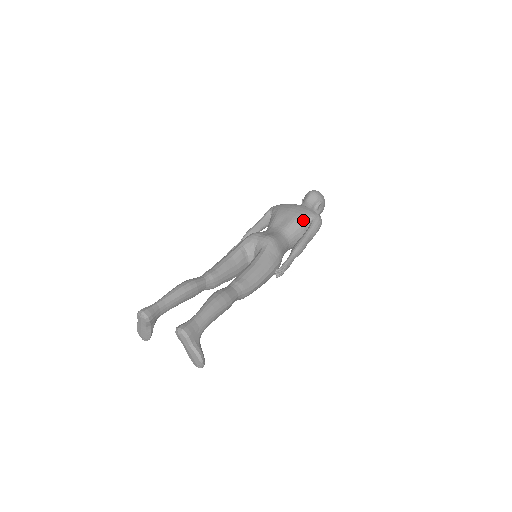
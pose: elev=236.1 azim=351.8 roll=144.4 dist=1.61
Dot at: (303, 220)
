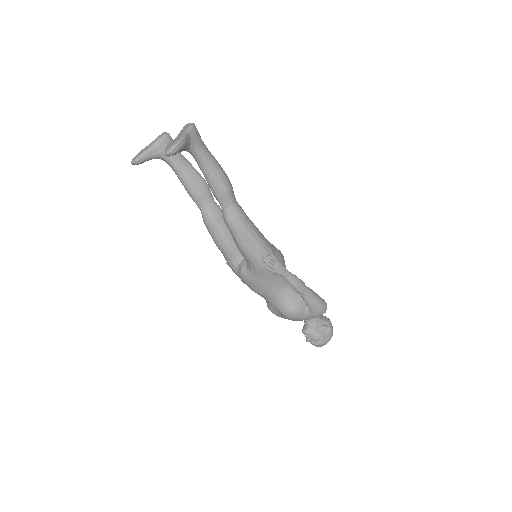
Dot at: (312, 291)
